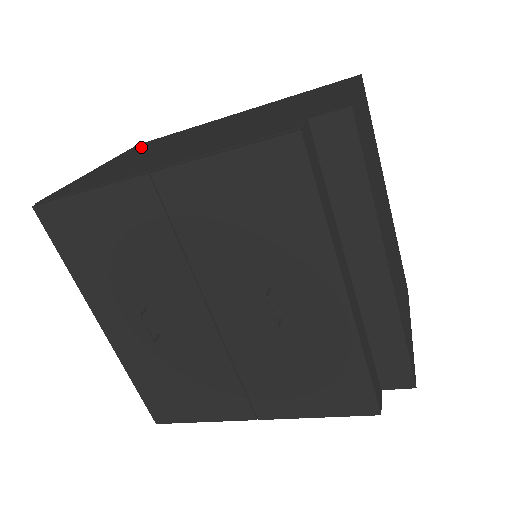
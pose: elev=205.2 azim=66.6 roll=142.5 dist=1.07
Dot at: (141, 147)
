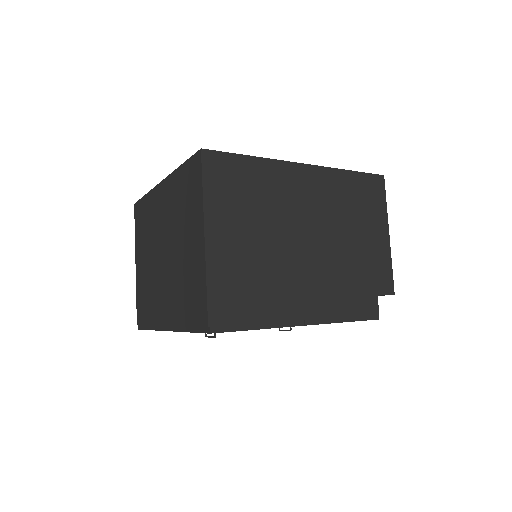
Dot at: (225, 184)
